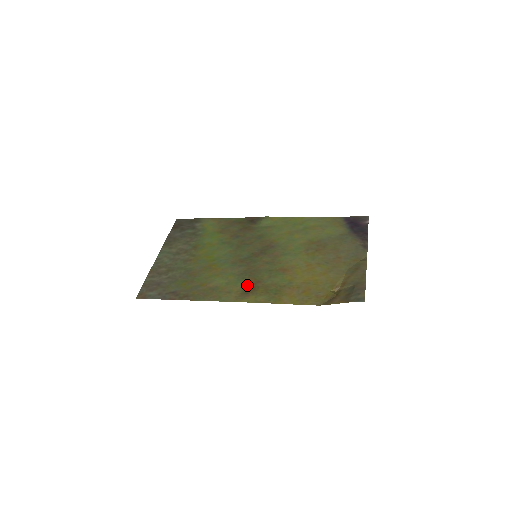
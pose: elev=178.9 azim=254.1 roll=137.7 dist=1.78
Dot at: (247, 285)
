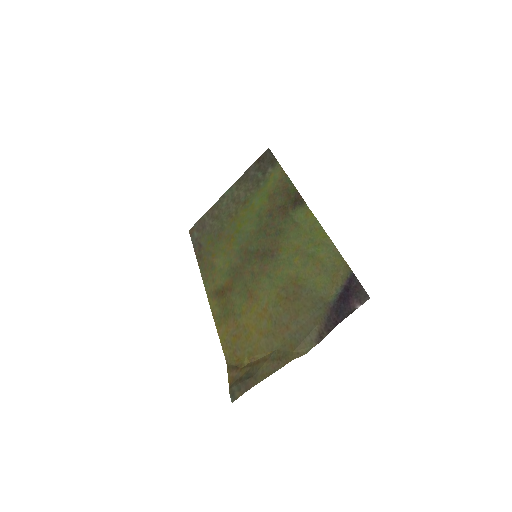
Dot at: (224, 285)
